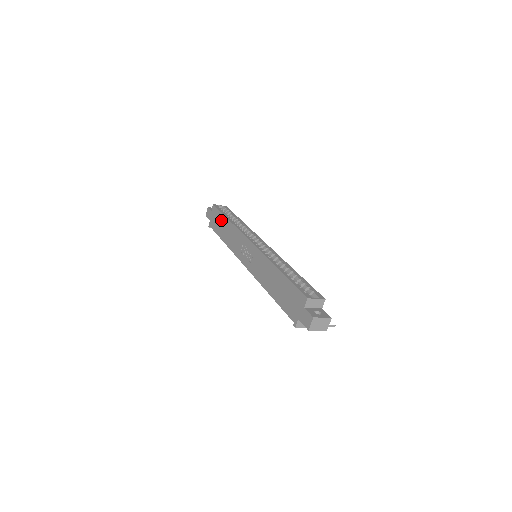
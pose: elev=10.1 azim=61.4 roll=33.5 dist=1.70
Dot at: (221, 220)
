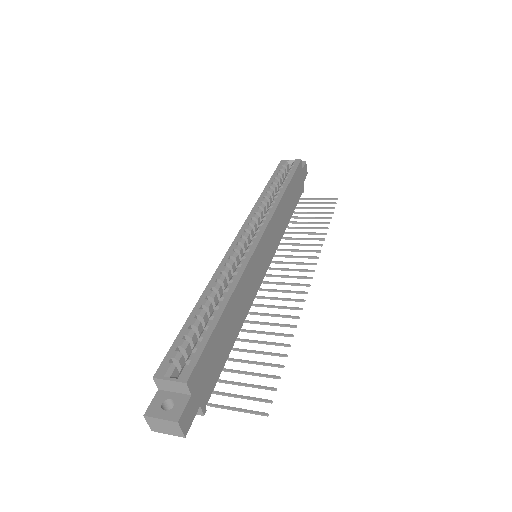
Dot at: occluded
